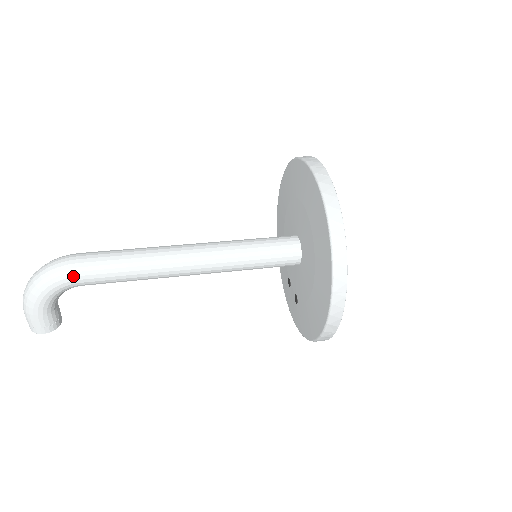
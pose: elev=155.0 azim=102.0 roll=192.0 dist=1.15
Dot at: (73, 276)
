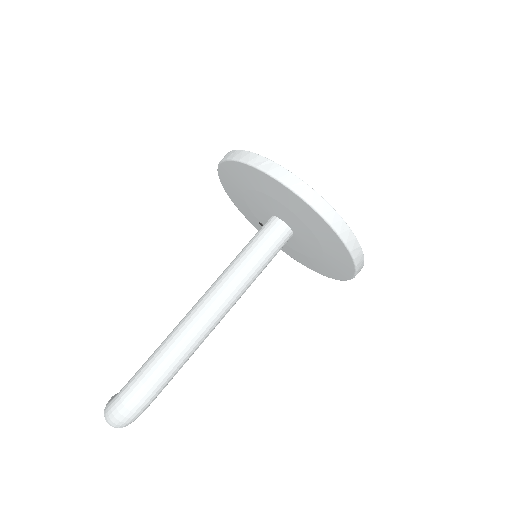
Dot at: (155, 398)
